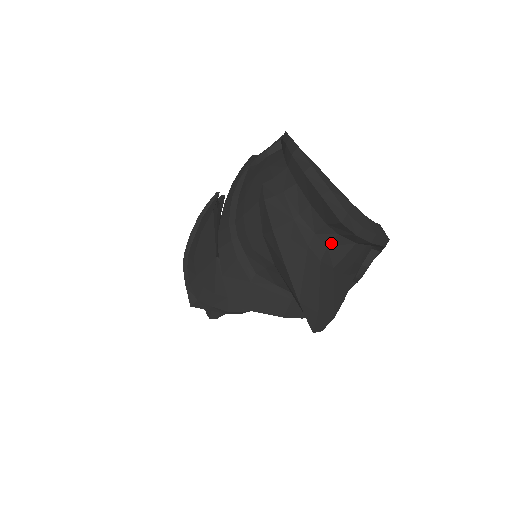
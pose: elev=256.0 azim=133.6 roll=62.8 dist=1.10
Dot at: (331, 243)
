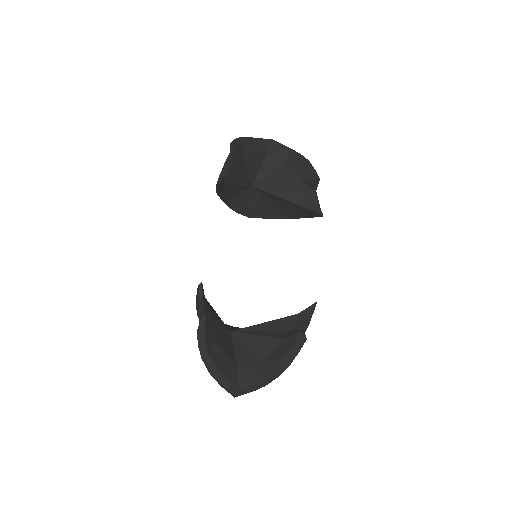
Dot at: occluded
